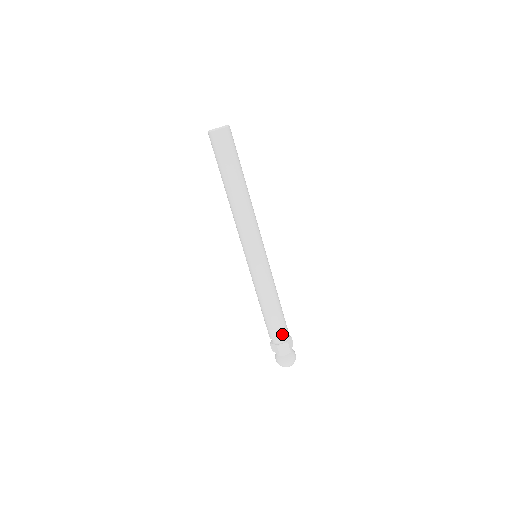
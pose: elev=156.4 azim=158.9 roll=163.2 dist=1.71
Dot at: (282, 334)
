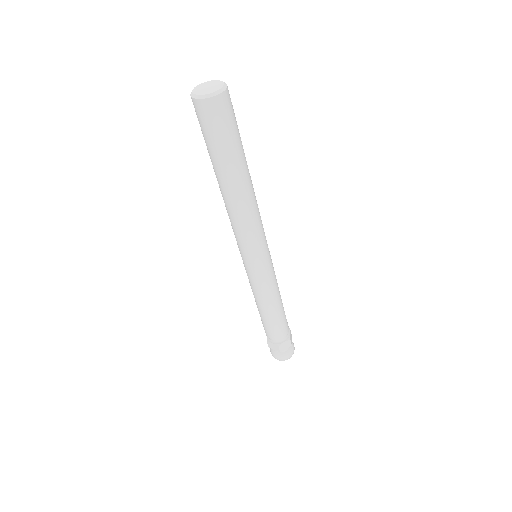
Dot at: (273, 337)
